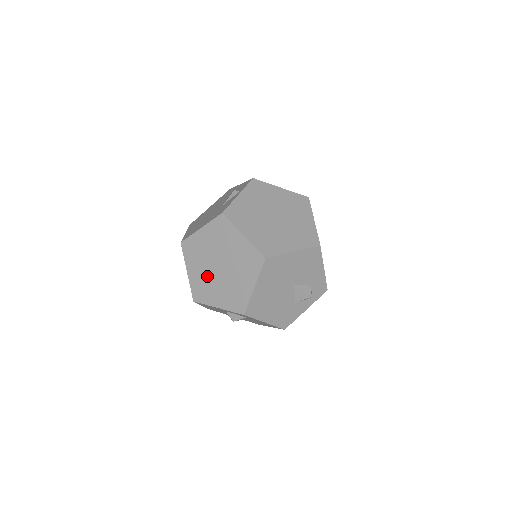
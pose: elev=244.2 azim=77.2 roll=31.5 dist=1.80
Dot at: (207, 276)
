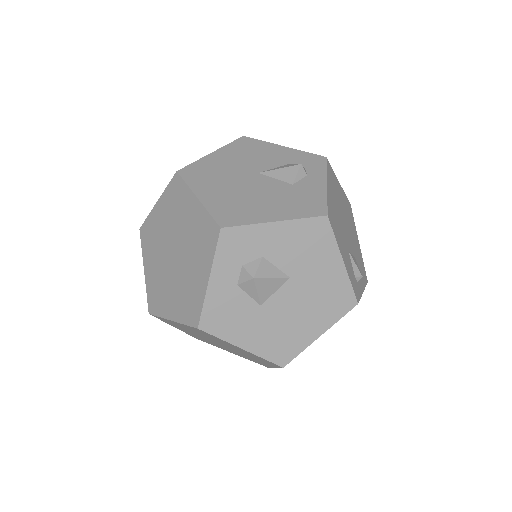
Dot at: (178, 283)
